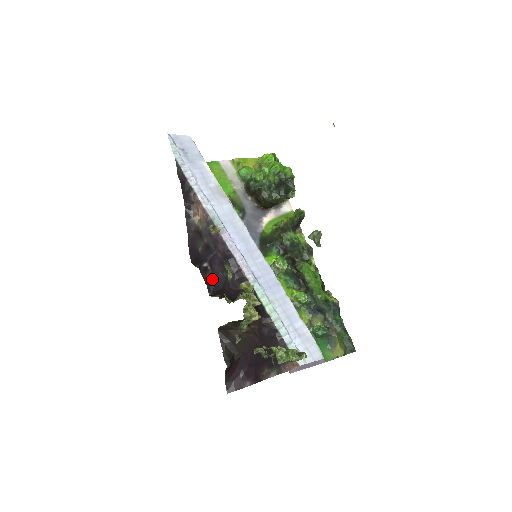
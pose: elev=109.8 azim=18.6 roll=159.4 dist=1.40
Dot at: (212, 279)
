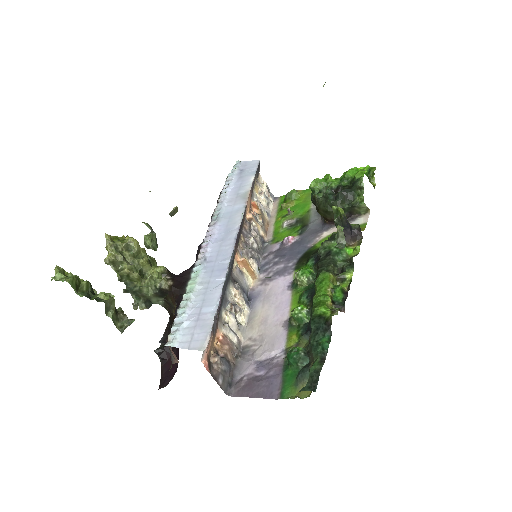
Dot at: occluded
